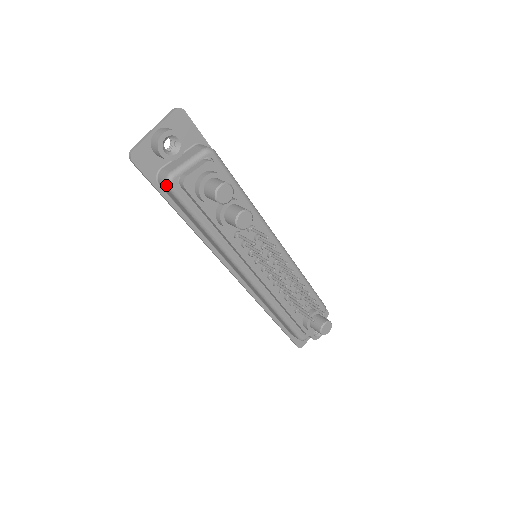
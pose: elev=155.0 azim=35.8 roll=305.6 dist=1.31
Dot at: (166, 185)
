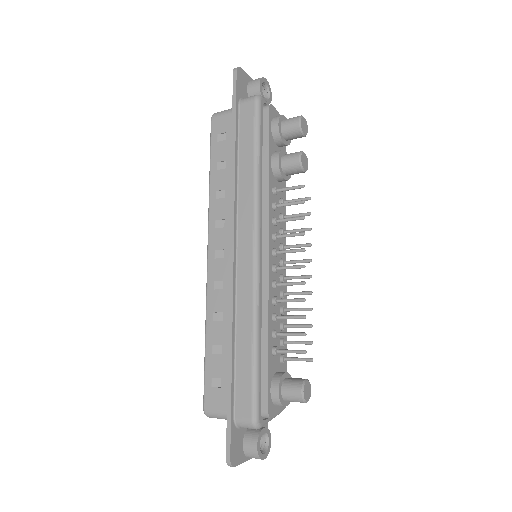
Dot at: (255, 97)
